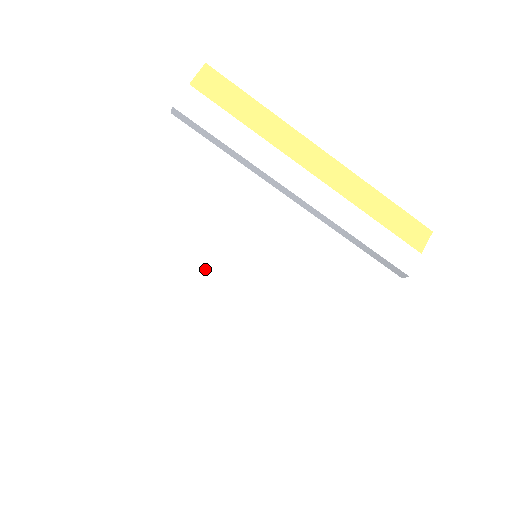
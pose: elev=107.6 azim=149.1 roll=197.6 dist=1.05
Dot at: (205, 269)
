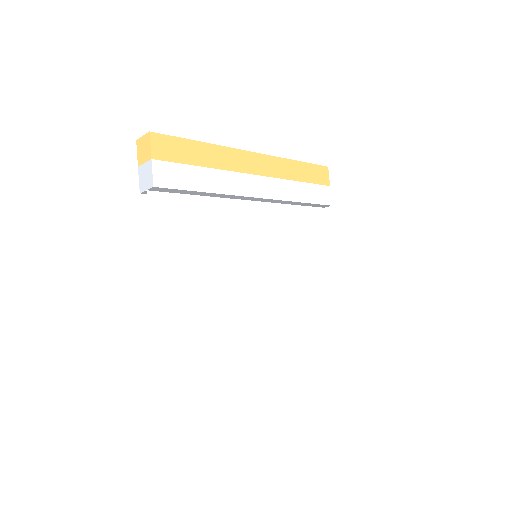
Dot at: (237, 289)
